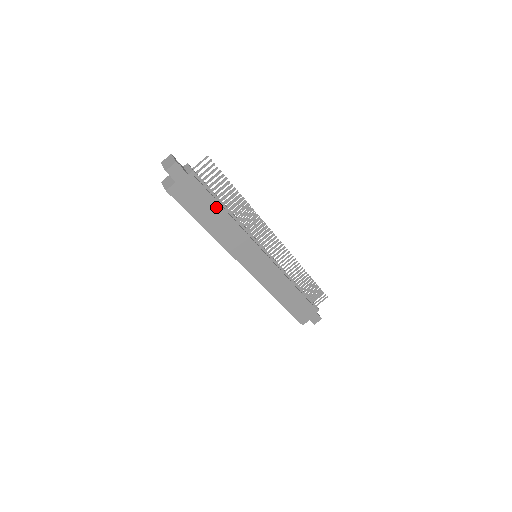
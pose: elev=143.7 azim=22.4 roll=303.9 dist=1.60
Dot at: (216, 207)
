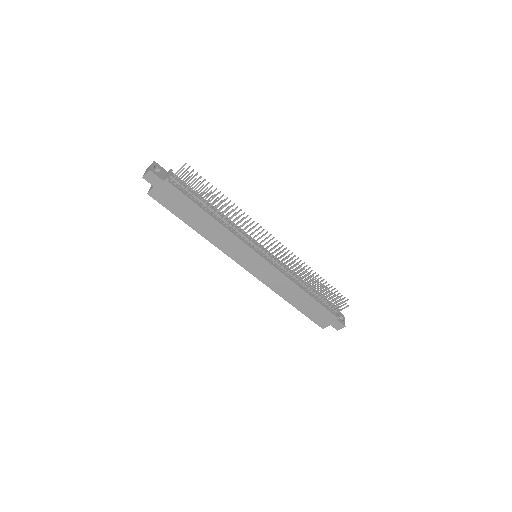
Dot at: (198, 210)
